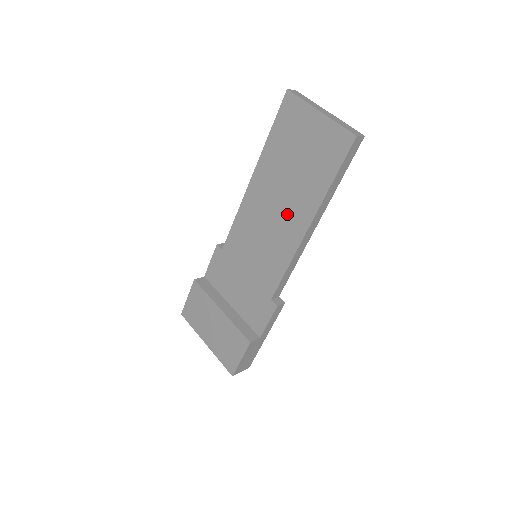
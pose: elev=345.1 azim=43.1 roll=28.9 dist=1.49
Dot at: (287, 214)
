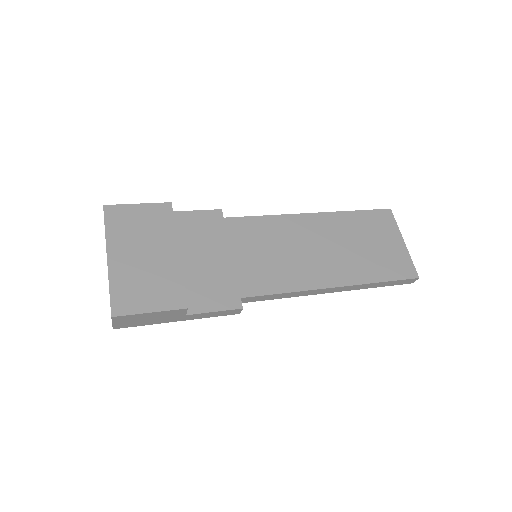
Dot at: (325, 262)
